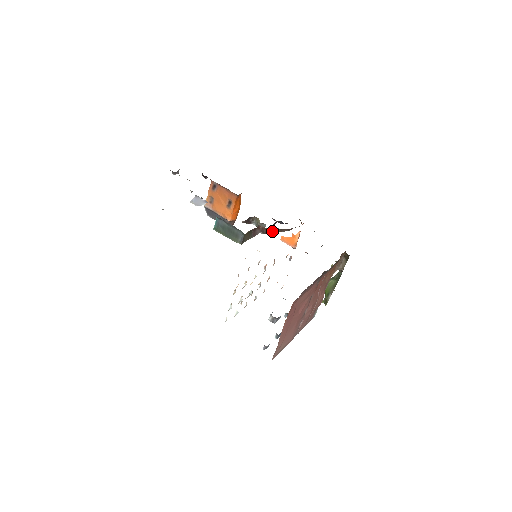
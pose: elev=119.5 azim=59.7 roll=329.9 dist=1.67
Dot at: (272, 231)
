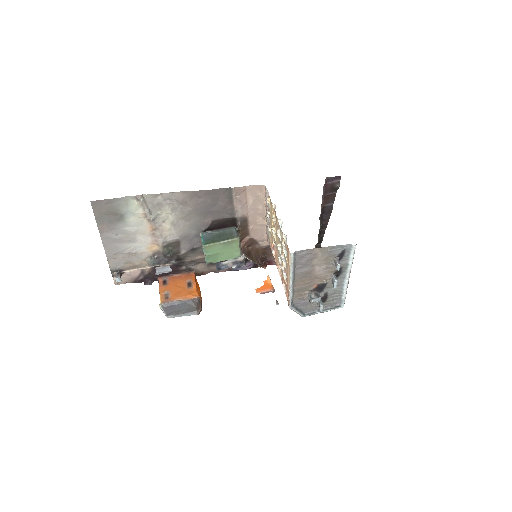
Dot at: (250, 257)
